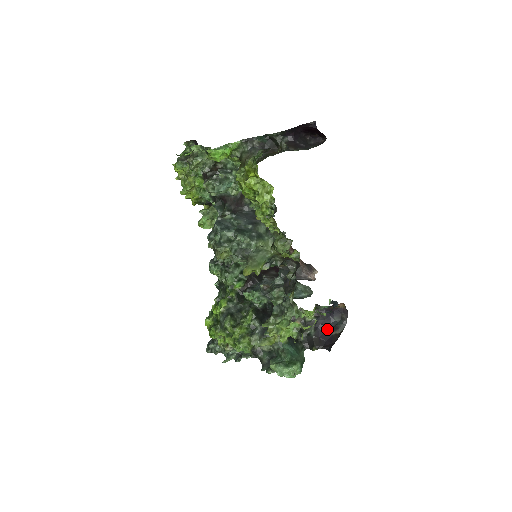
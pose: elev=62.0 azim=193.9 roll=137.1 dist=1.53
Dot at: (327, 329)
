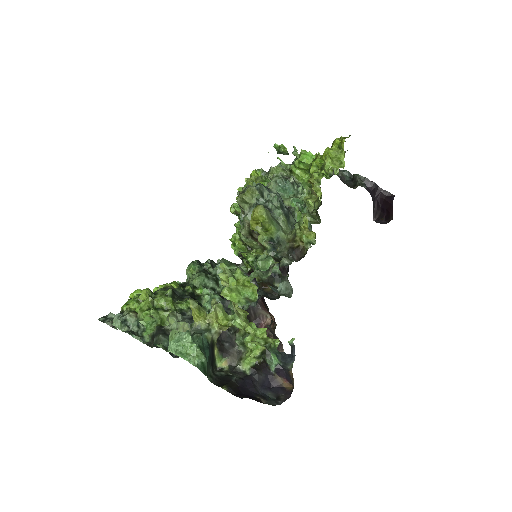
Dot at: (254, 389)
